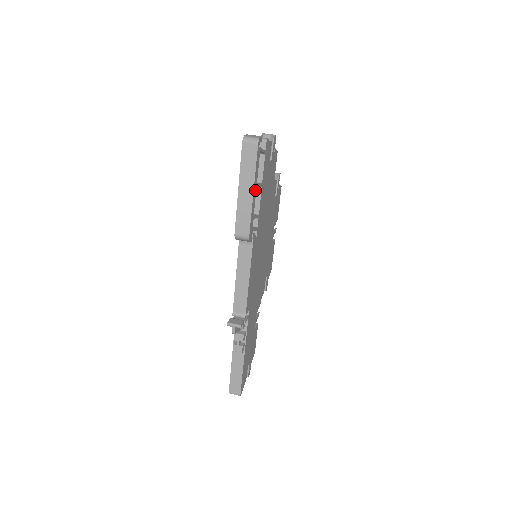
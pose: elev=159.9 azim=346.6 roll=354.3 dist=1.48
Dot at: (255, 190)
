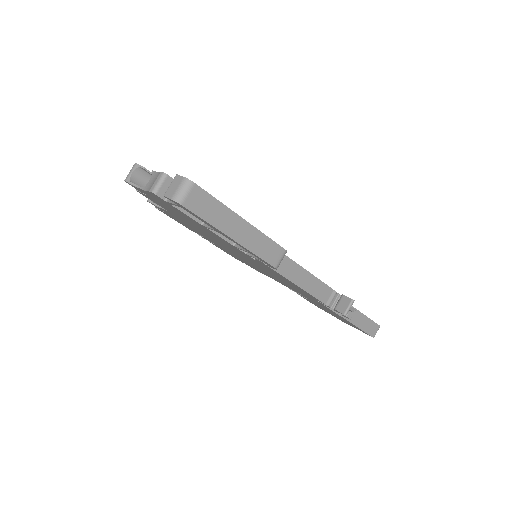
Dot at: occluded
